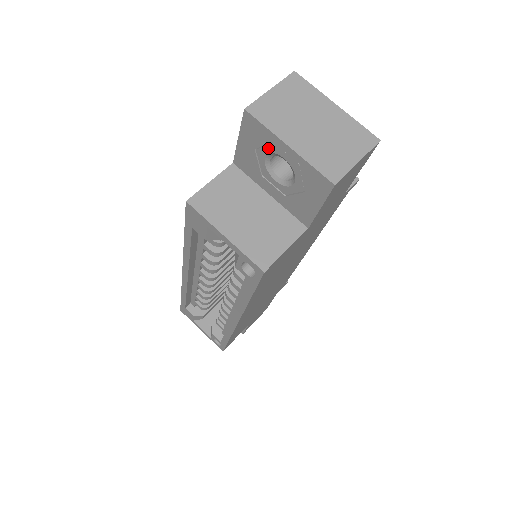
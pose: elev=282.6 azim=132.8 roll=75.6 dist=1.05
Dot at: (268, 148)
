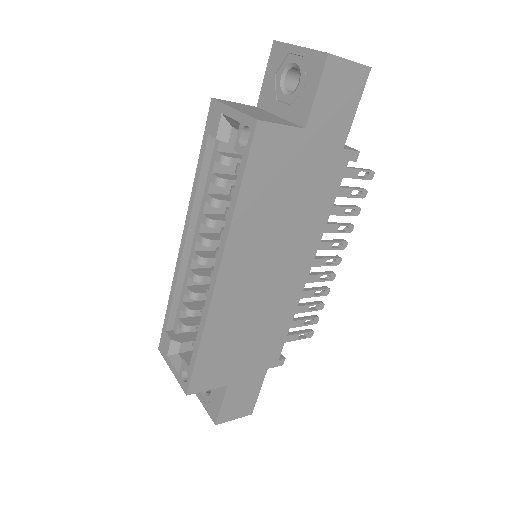
Dot at: (285, 63)
